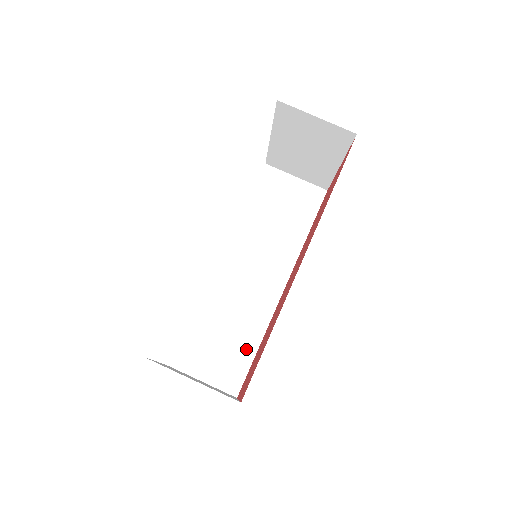
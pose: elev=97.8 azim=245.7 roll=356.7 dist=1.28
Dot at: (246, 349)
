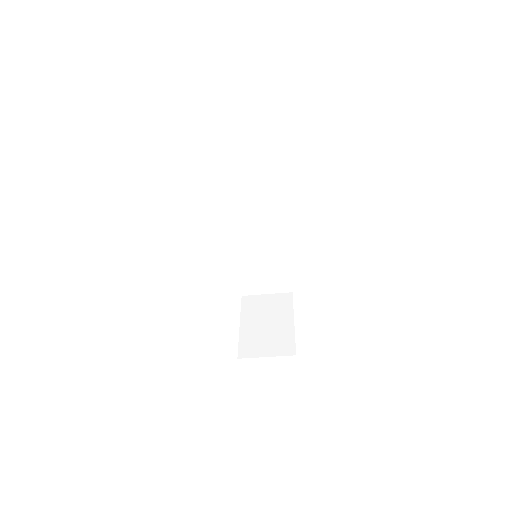
Dot at: (282, 270)
